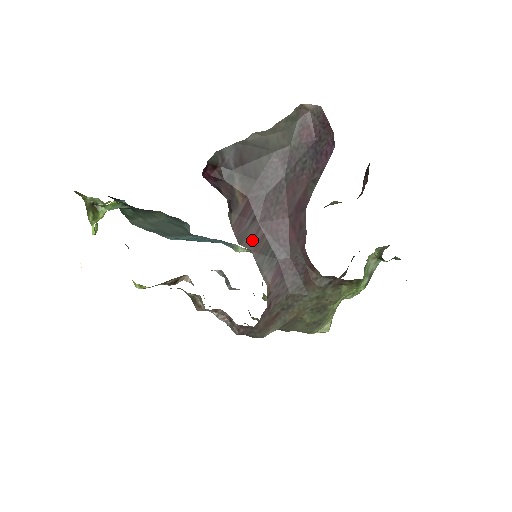
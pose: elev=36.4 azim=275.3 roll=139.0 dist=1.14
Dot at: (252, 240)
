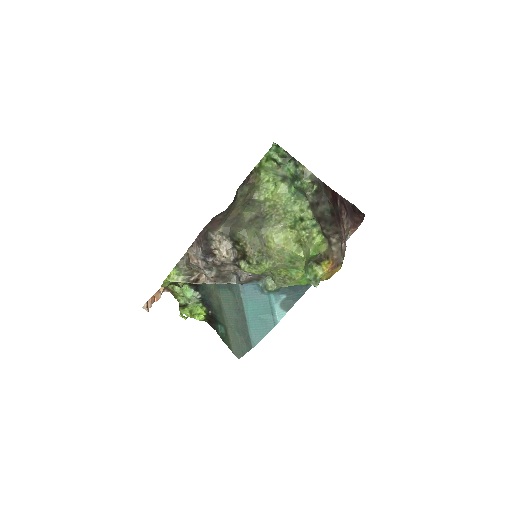
Dot at: occluded
